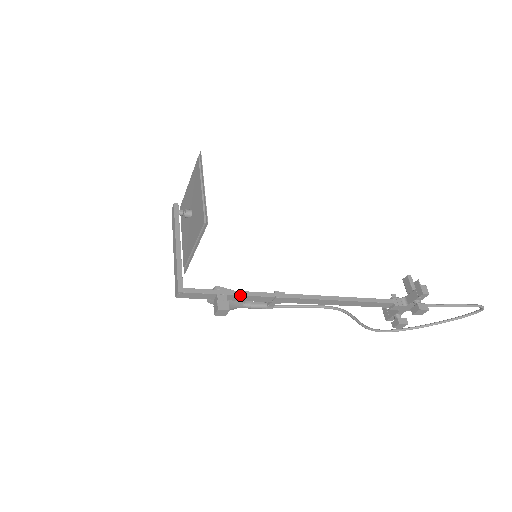
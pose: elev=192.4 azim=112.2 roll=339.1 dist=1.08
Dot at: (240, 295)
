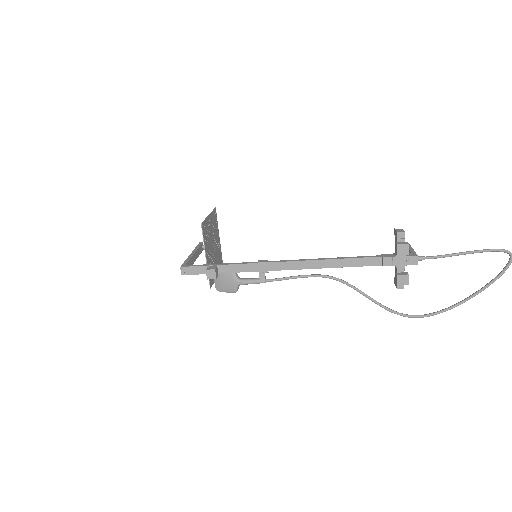
Dot at: (228, 264)
